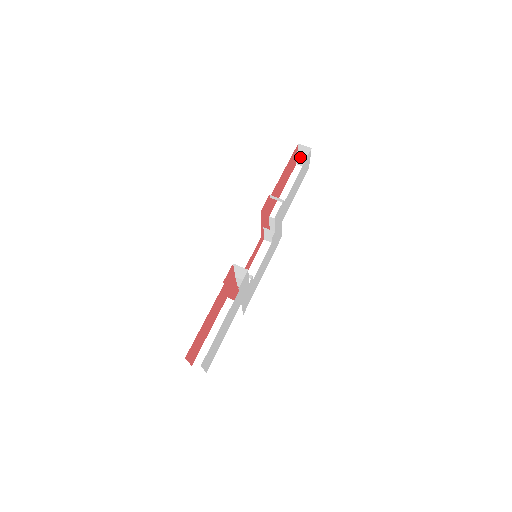
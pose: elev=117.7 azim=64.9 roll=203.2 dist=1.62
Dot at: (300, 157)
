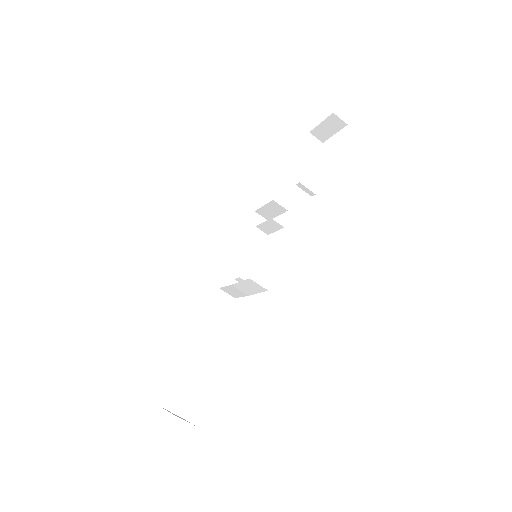
Dot at: (322, 127)
